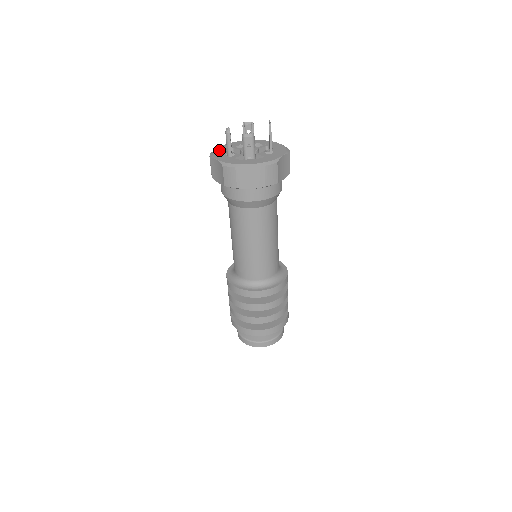
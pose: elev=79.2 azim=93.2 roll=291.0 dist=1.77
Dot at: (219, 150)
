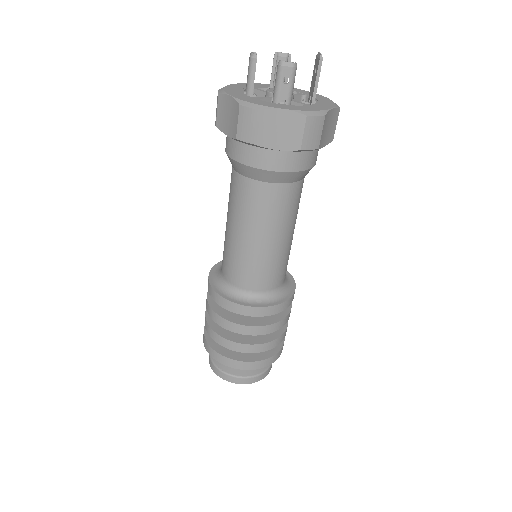
Dot at: (233, 87)
